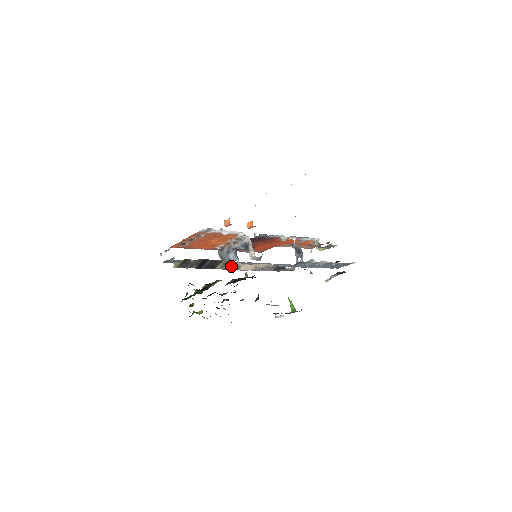
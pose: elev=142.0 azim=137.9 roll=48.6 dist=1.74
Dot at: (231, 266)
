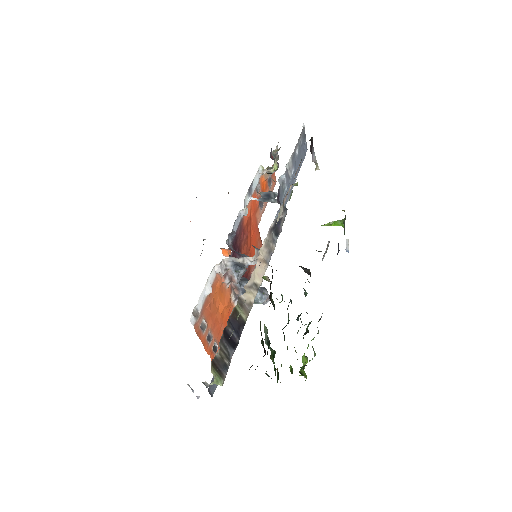
Dot at: (248, 297)
